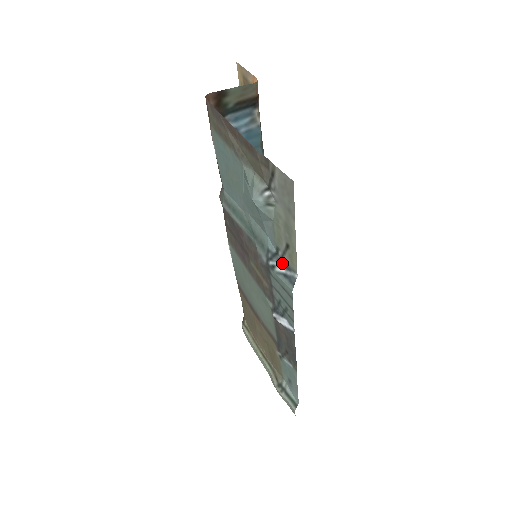
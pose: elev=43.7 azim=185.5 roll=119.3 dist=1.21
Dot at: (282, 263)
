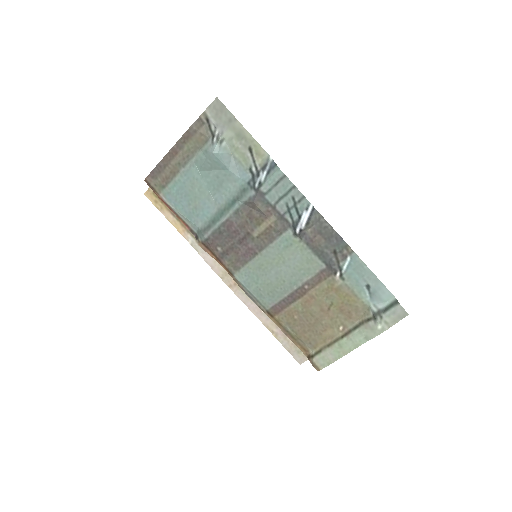
Dot at: (260, 172)
